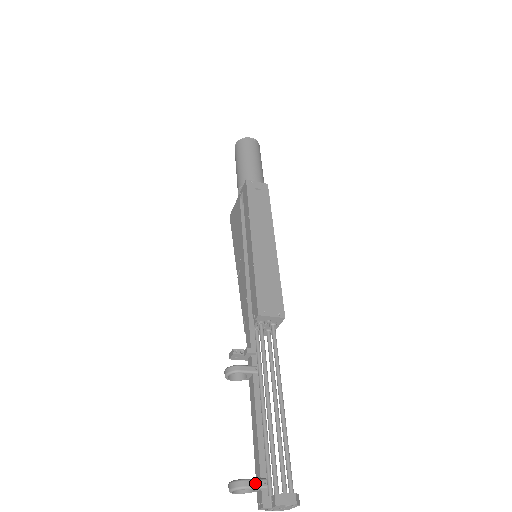
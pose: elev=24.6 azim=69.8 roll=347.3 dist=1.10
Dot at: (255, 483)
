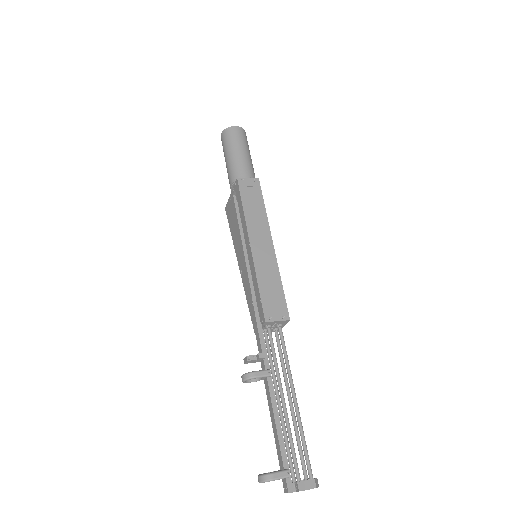
Dot at: (280, 475)
